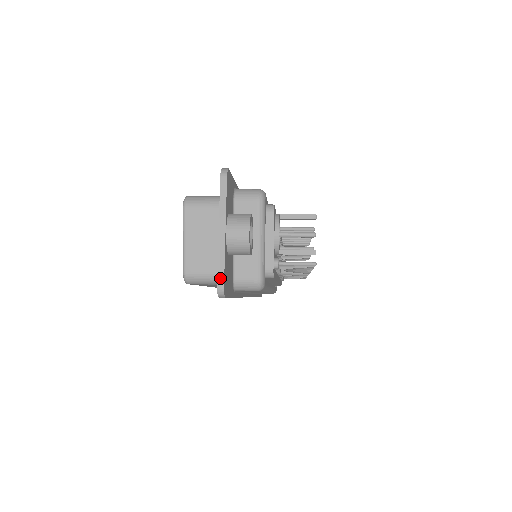
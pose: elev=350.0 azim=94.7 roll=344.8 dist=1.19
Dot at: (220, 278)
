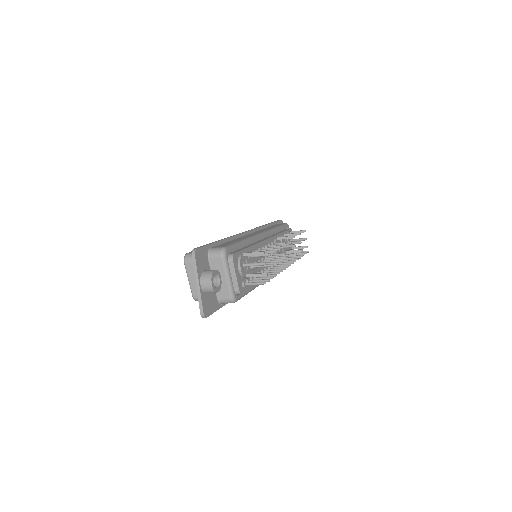
Dot at: (201, 310)
